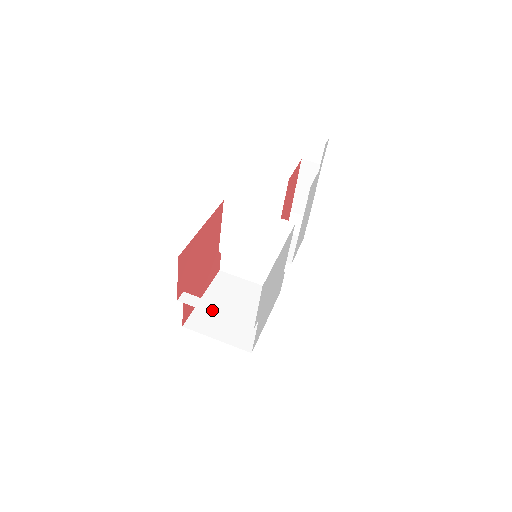
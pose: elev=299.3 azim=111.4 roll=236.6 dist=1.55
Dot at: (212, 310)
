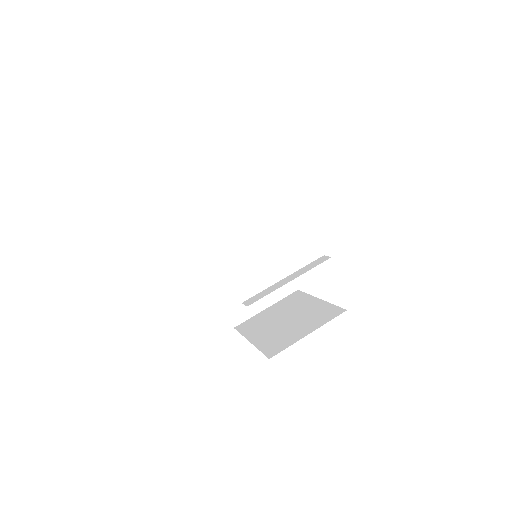
Dot at: (284, 283)
